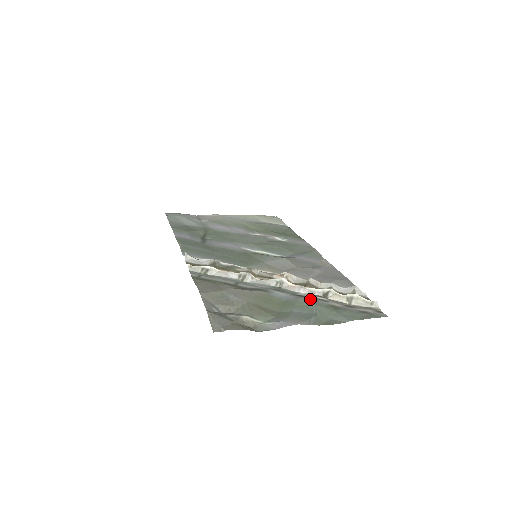
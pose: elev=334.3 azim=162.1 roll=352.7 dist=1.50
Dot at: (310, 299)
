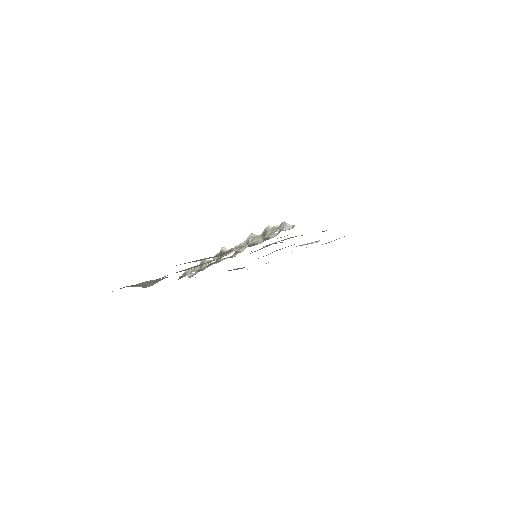
Dot at: occluded
